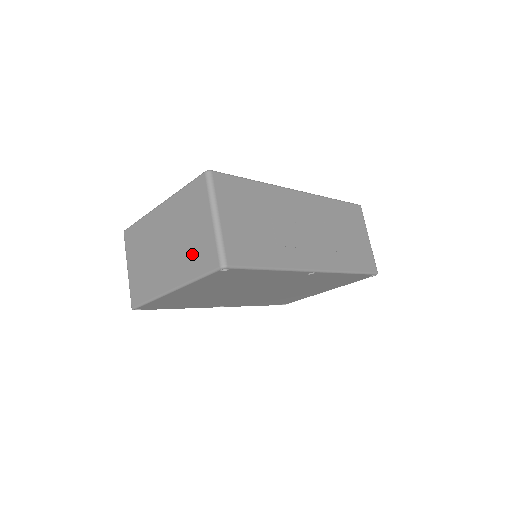
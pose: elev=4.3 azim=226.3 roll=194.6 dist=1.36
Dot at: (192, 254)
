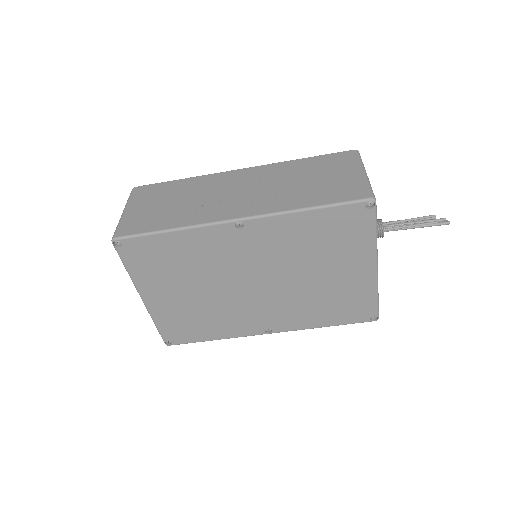
Dot at: occluded
